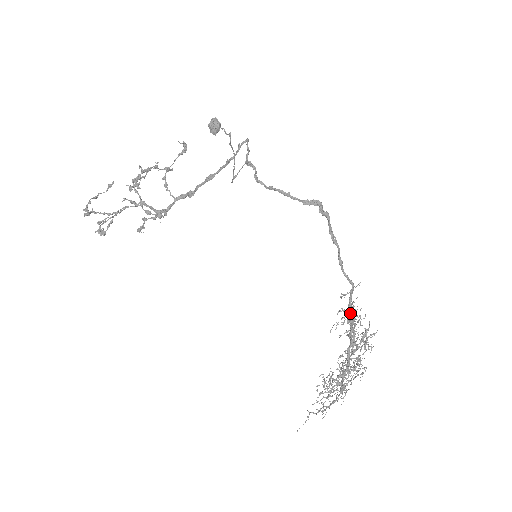
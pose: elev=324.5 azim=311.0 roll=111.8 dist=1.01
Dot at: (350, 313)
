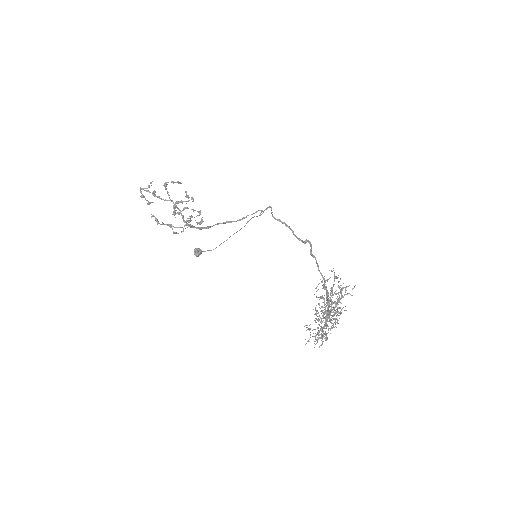
Dot at: (326, 290)
